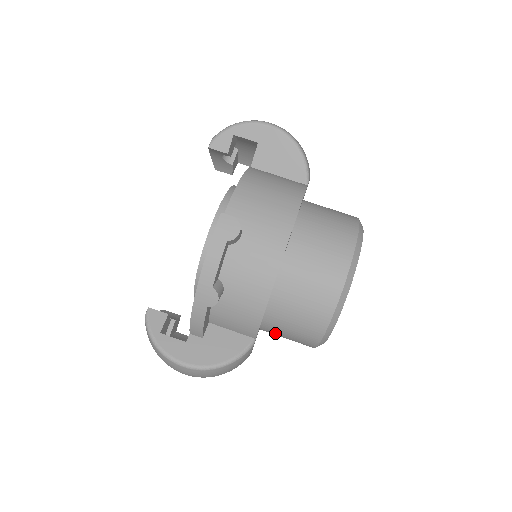
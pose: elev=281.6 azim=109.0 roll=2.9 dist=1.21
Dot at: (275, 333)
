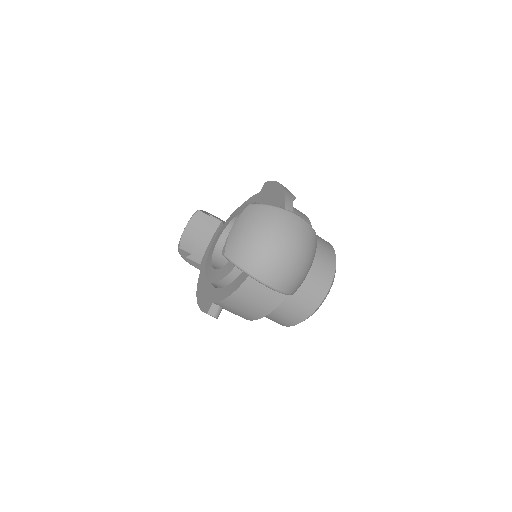
Dot at: occluded
